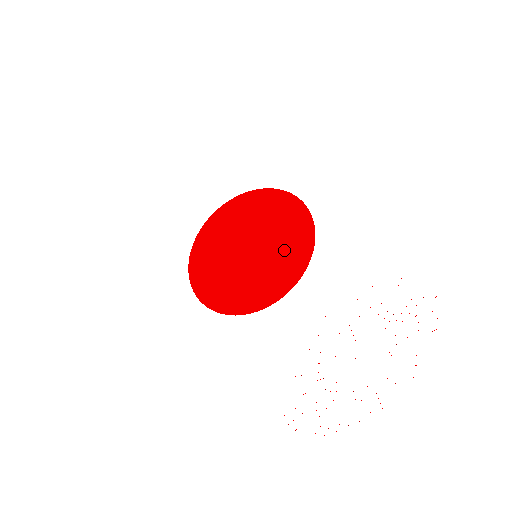
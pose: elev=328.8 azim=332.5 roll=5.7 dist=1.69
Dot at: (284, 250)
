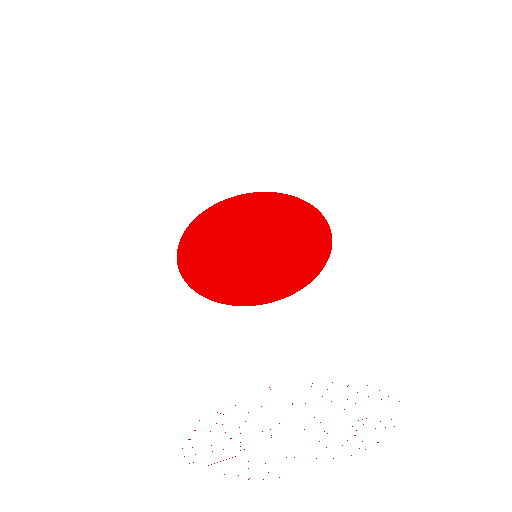
Dot at: (291, 245)
